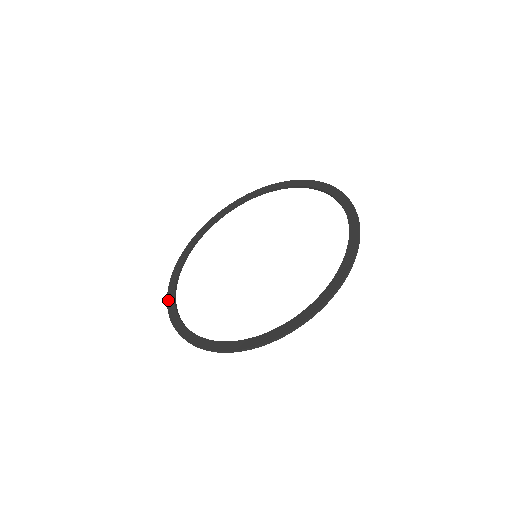
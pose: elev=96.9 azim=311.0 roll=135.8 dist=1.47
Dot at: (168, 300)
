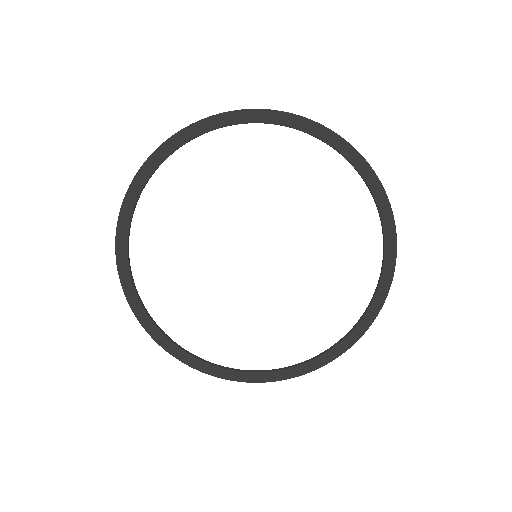
Dot at: (121, 217)
